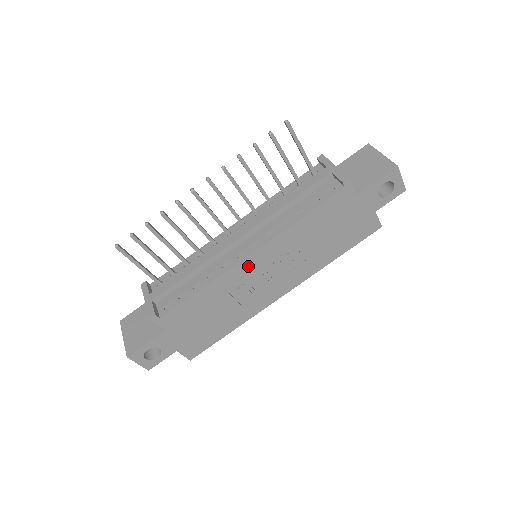
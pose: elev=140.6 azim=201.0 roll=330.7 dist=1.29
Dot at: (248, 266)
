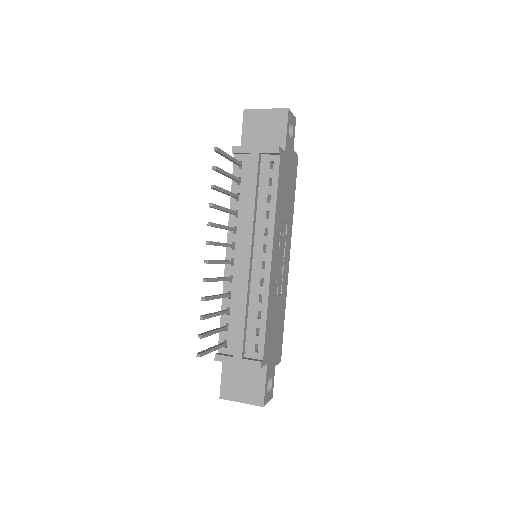
Dot at: (274, 266)
